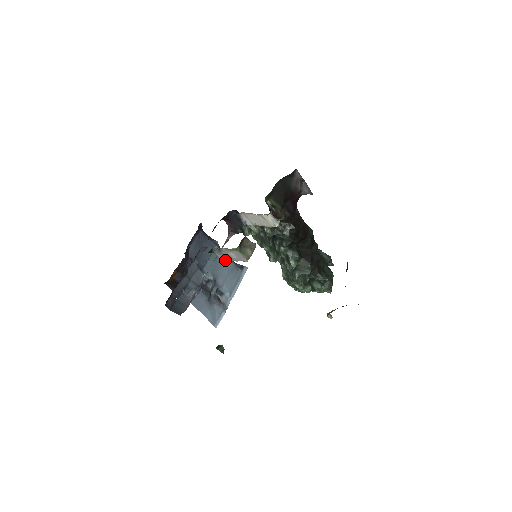
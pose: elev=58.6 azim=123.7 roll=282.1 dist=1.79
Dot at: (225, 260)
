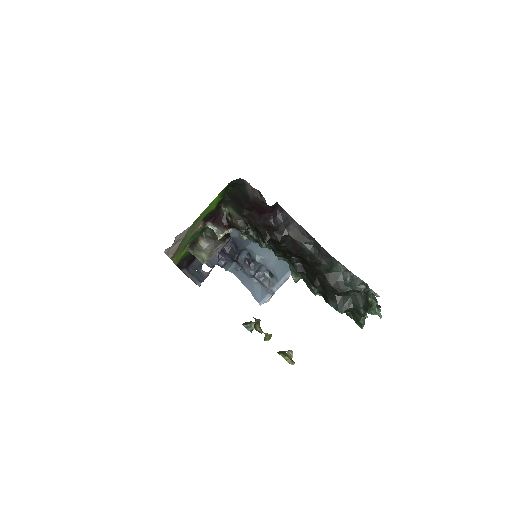
Dot at: occluded
